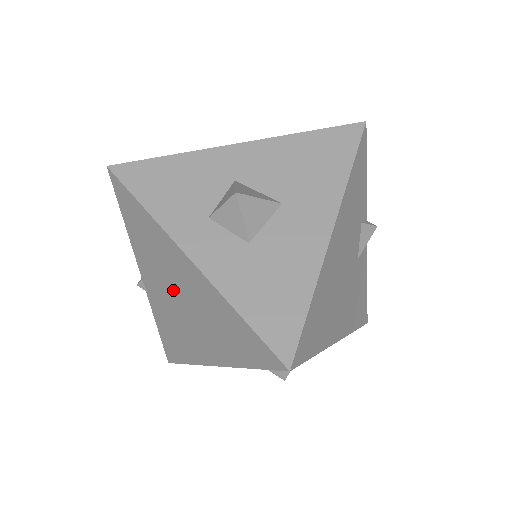
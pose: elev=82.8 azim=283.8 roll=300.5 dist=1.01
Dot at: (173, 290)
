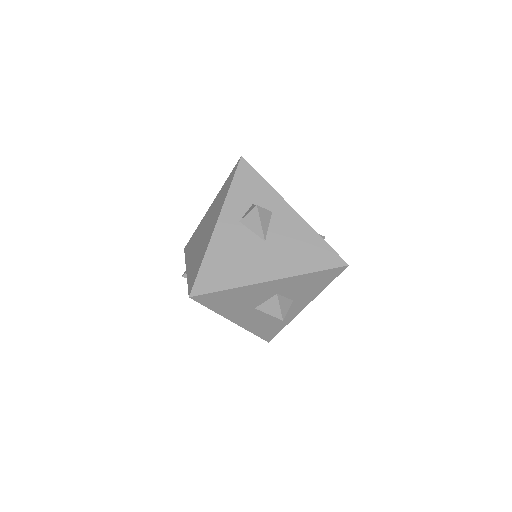
Dot at: occluded
